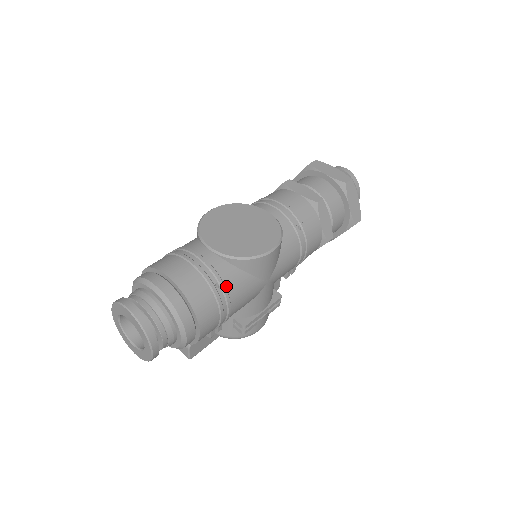
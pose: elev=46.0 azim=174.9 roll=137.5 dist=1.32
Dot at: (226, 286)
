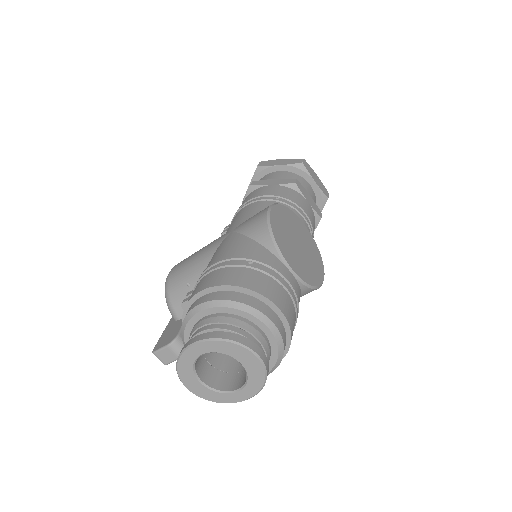
Dot at: occluded
